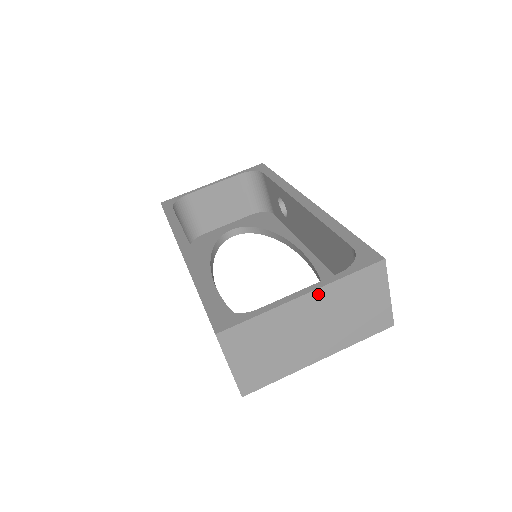
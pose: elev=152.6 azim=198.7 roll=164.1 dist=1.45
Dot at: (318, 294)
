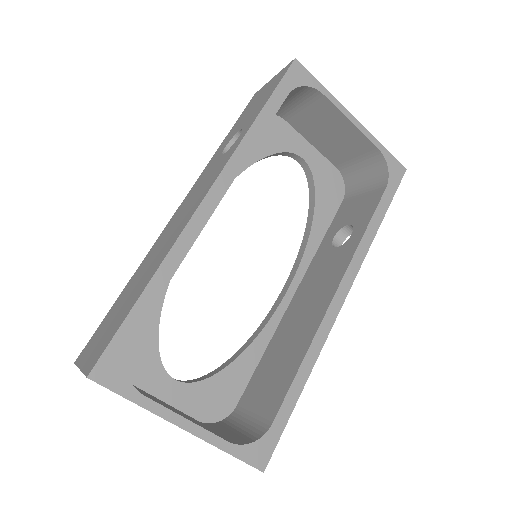
Dot at: (195, 434)
